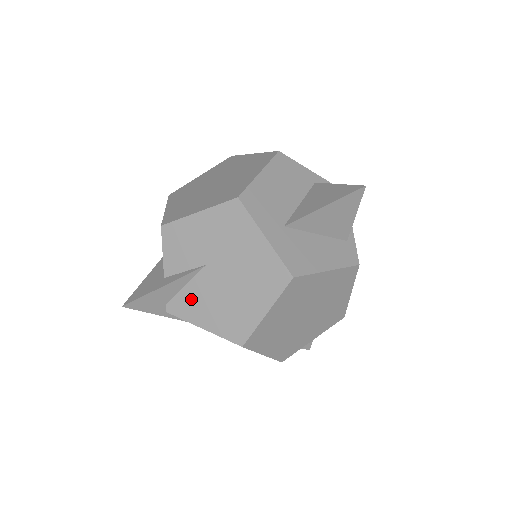
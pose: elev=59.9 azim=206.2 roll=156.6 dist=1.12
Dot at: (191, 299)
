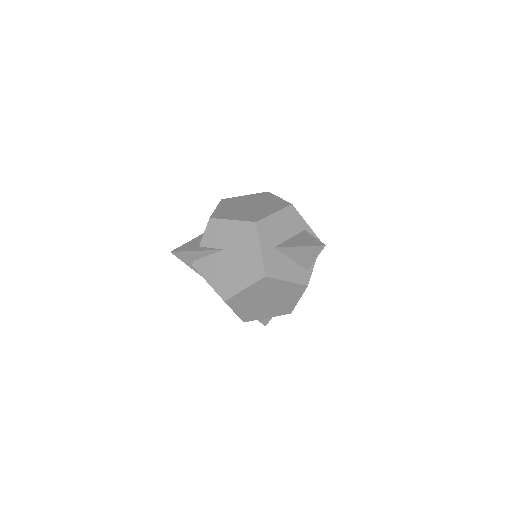
Dot at: (208, 264)
